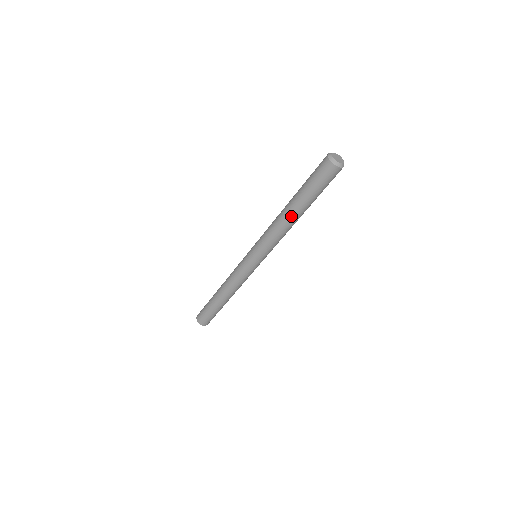
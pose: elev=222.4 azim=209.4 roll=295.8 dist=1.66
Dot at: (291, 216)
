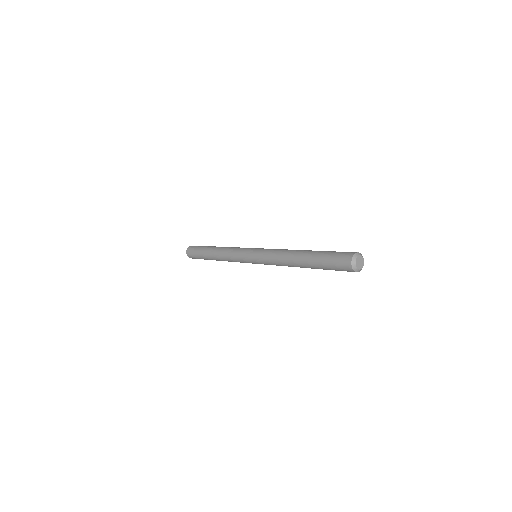
Dot at: (297, 264)
